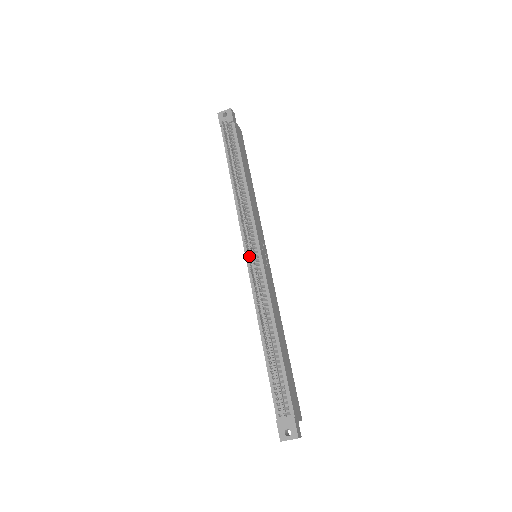
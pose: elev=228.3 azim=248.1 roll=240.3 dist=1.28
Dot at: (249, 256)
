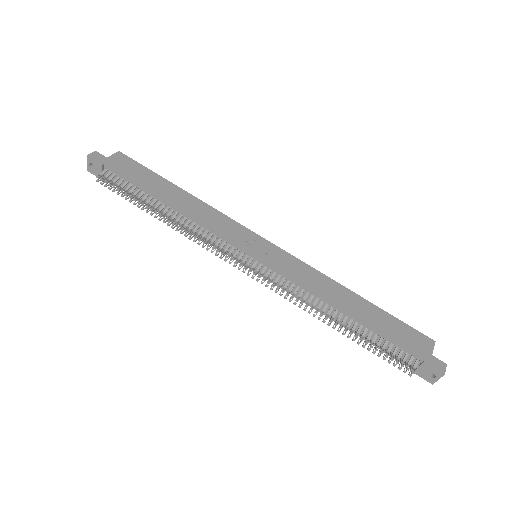
Dot at: (250, 273)
